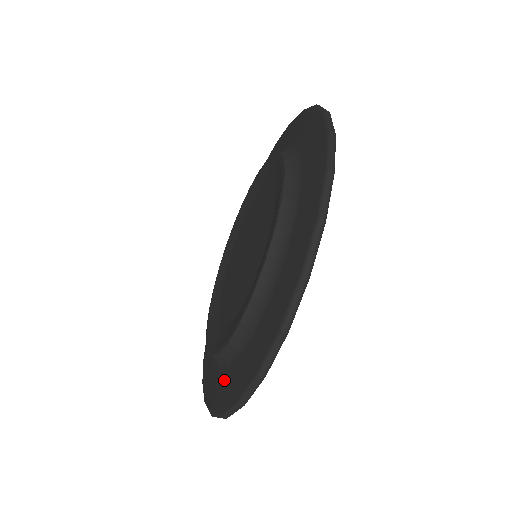
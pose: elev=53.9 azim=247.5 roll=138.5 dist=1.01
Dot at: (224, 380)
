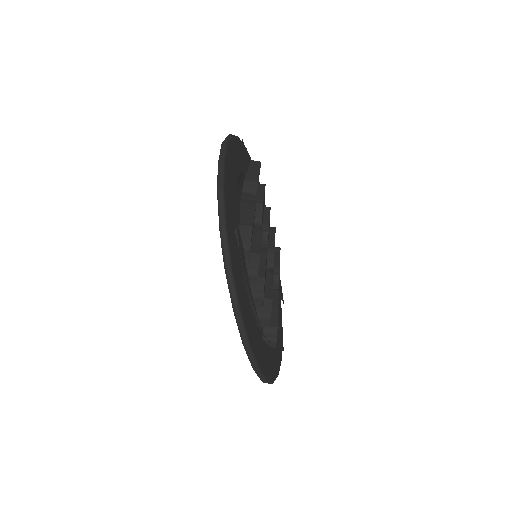
Dot at: occluded
